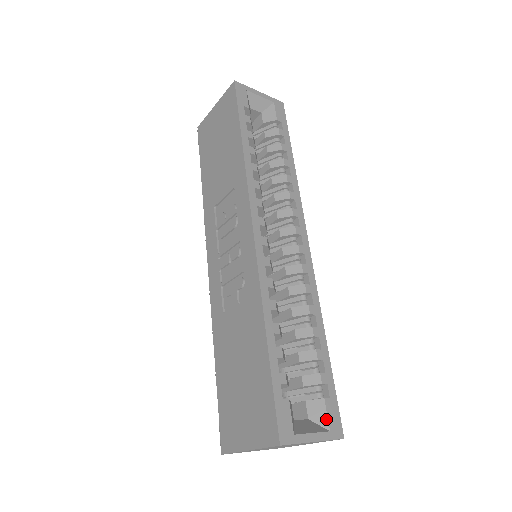
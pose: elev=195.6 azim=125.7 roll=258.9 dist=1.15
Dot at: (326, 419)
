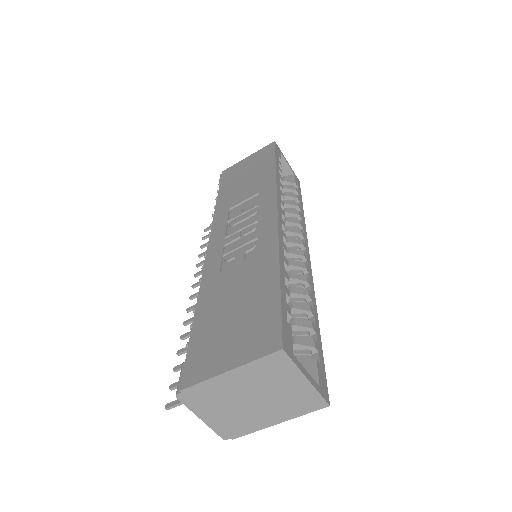
Dot at: (316, 375)
